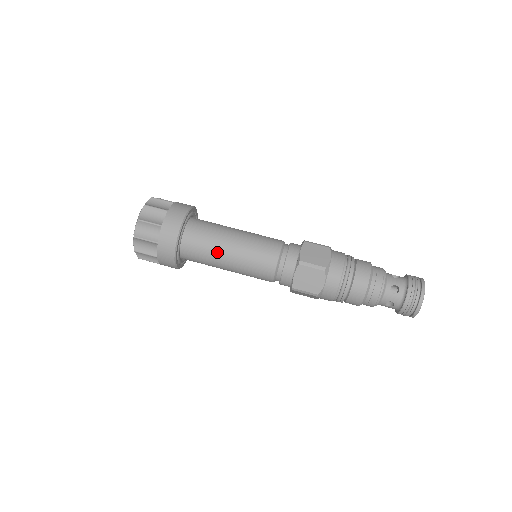
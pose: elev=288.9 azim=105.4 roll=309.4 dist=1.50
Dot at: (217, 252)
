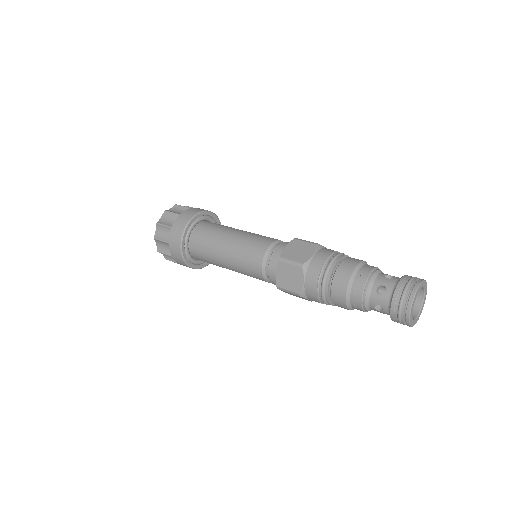
Dot at: (215, 251)
